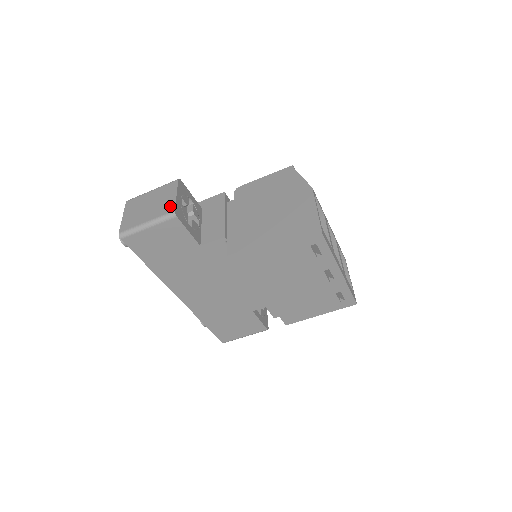
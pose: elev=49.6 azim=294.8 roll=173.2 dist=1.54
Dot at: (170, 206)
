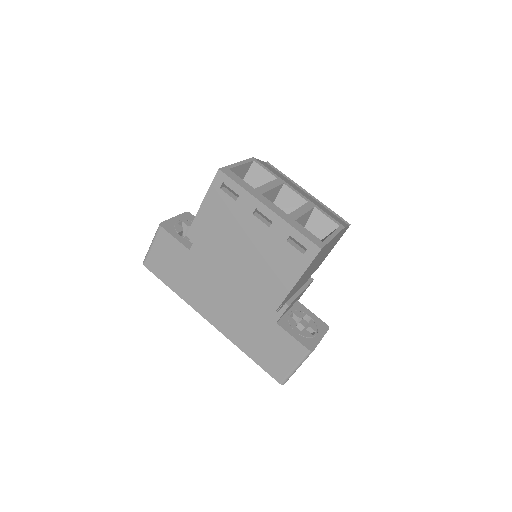
Dot at: occluded
